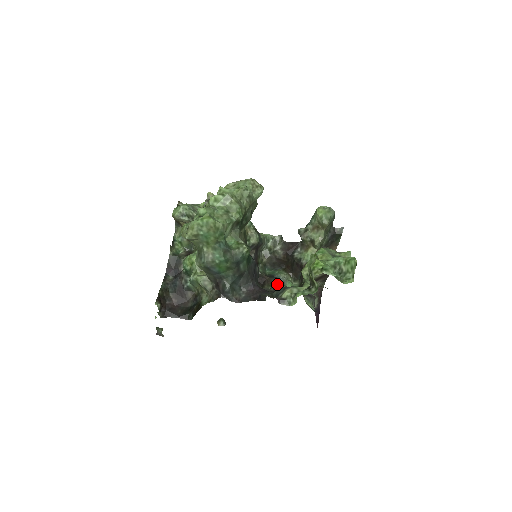
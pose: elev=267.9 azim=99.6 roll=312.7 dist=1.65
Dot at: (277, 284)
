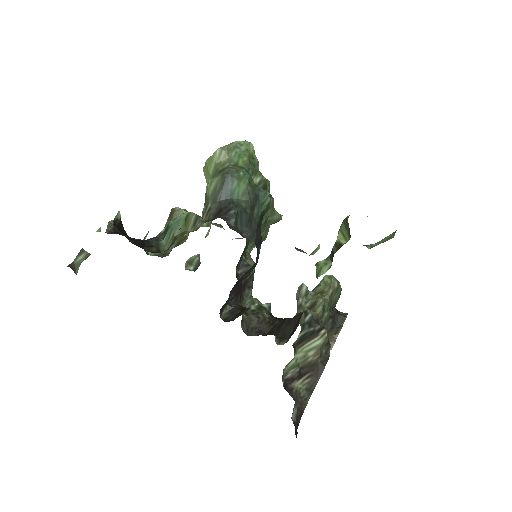
Dot at: occluded
